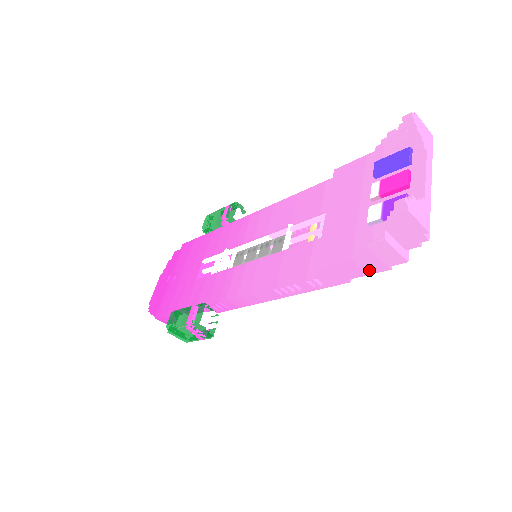
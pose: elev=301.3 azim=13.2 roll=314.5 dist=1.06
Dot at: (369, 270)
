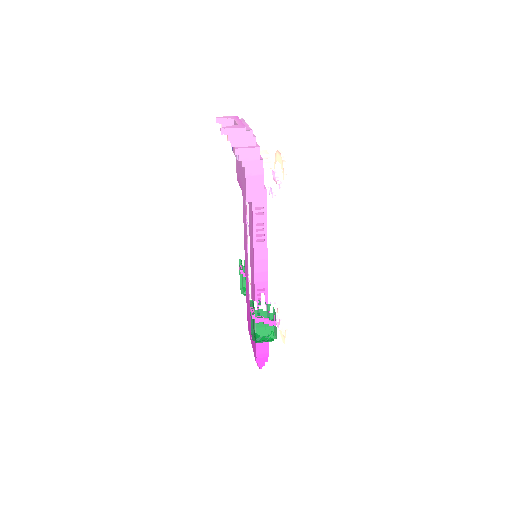
Dot at: (259, 172)
